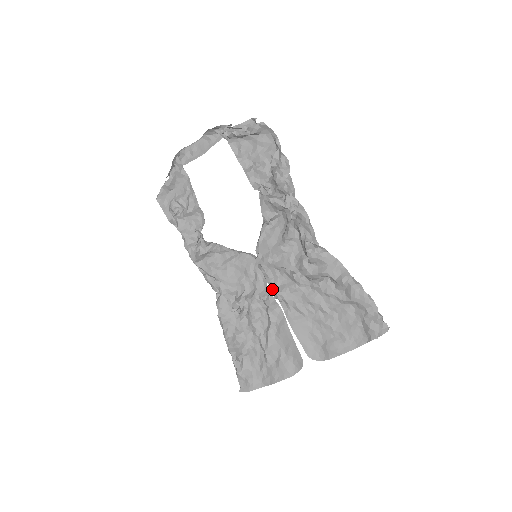
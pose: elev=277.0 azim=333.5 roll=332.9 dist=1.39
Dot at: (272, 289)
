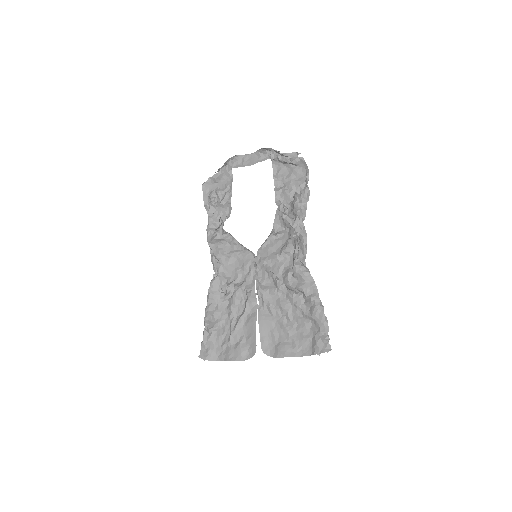
Dot at: (257, 285)
